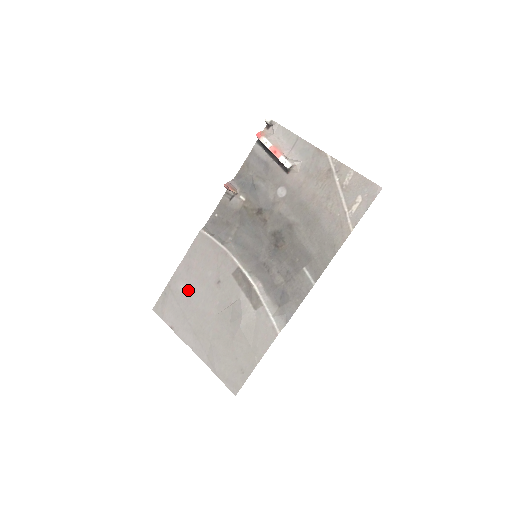
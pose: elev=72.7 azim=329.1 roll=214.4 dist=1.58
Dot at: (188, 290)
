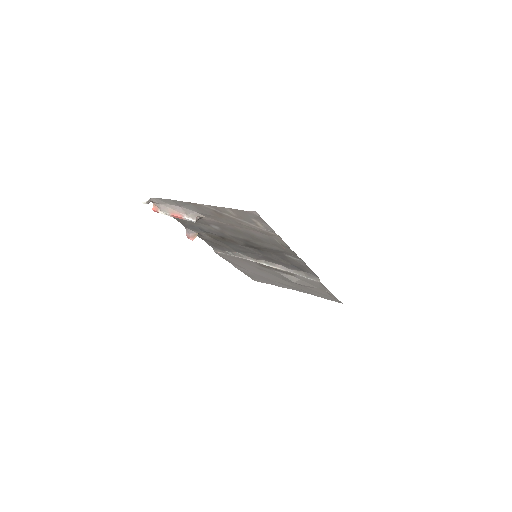
Dot at: occluded
